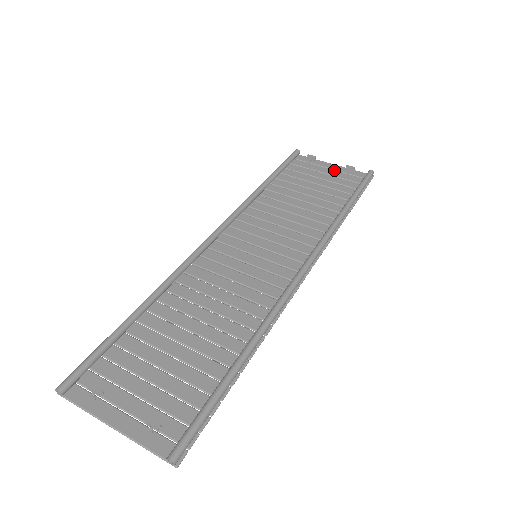
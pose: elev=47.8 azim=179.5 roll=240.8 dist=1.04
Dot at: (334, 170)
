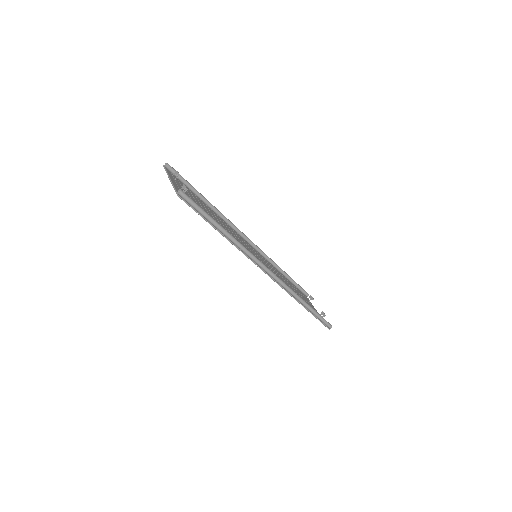
Dot at: (315, 310)
